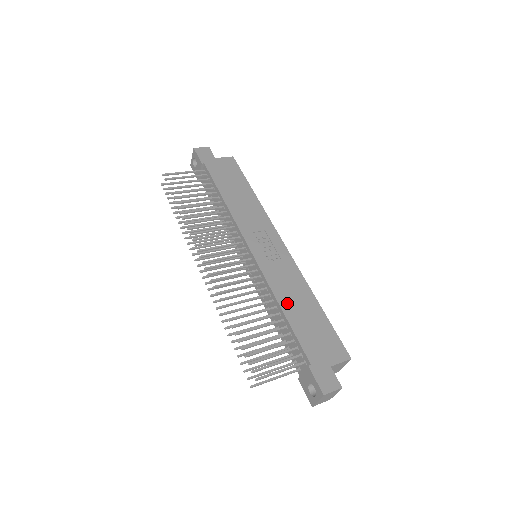
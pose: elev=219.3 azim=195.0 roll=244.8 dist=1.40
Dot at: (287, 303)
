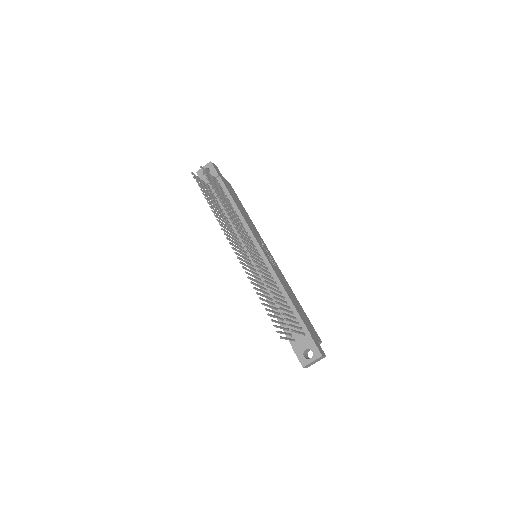
Dot at: (288, 292)
